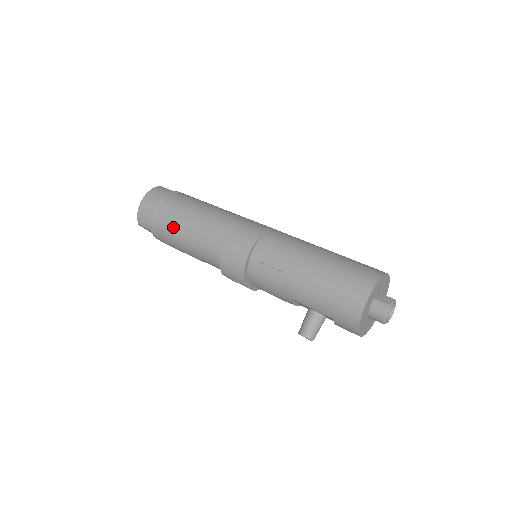
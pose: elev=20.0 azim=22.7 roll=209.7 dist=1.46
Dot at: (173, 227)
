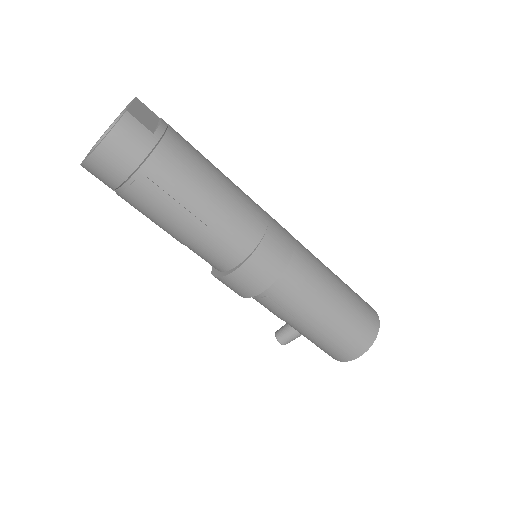
Dot at: (156, 214)
